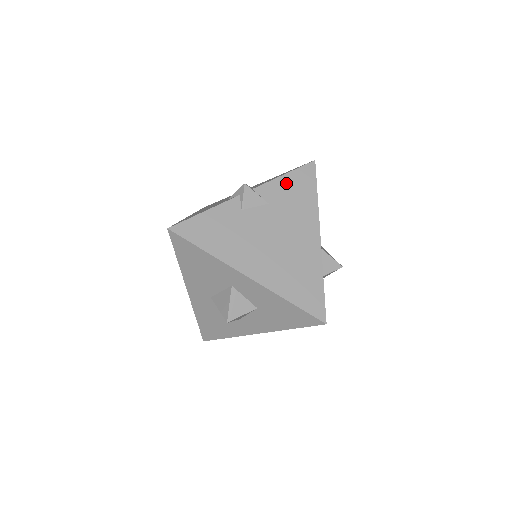
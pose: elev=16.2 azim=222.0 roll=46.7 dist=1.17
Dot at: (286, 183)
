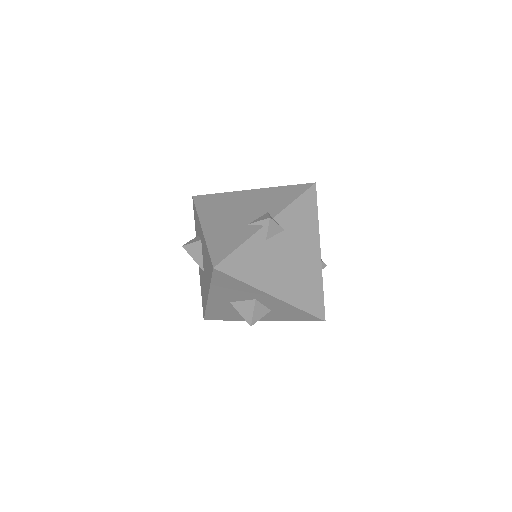
Dot at: (296, 208)
